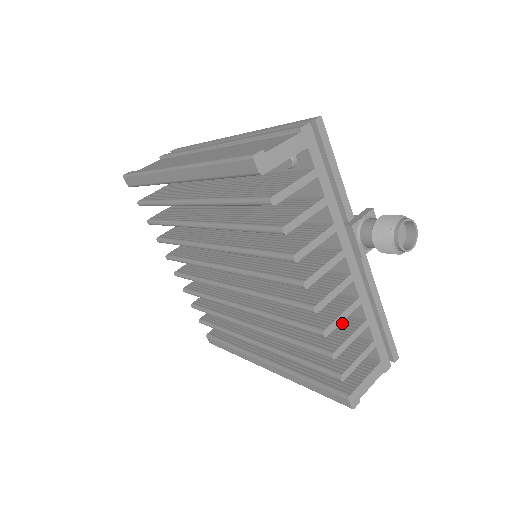
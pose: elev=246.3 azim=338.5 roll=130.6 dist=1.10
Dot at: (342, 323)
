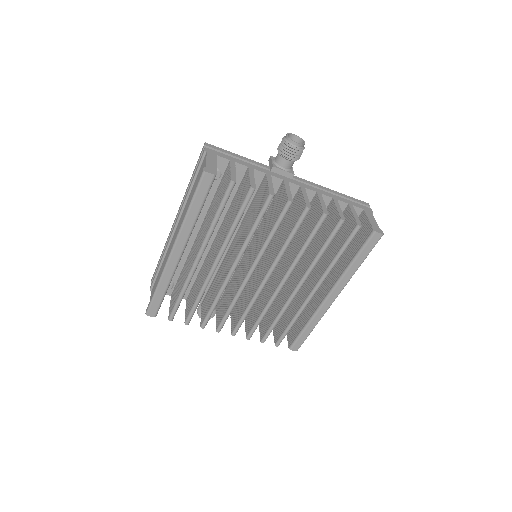
Dot at: occluded
